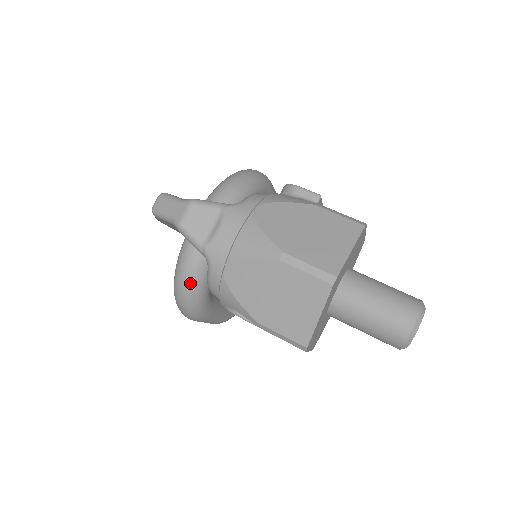
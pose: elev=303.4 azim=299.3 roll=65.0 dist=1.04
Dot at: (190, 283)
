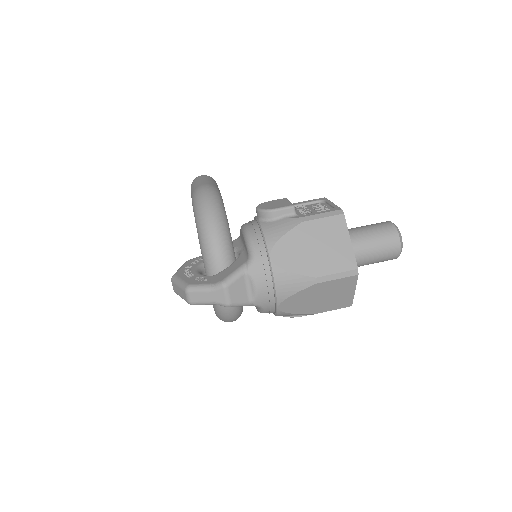
Dot at: (236, 312)
